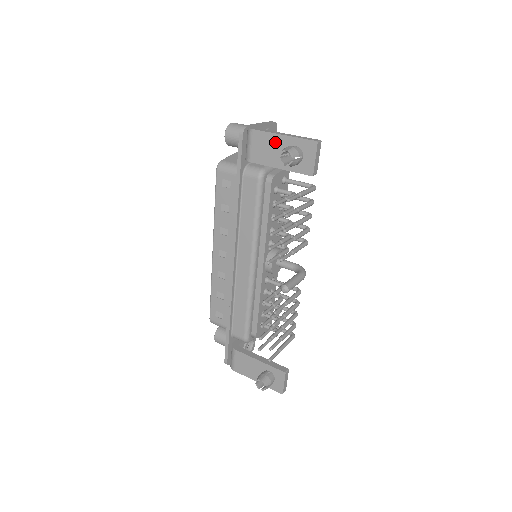
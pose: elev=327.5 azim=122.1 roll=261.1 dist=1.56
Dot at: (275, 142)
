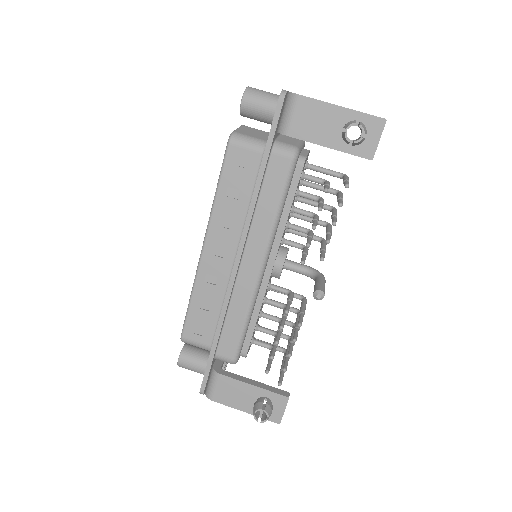
Dot at: (329, 114)
